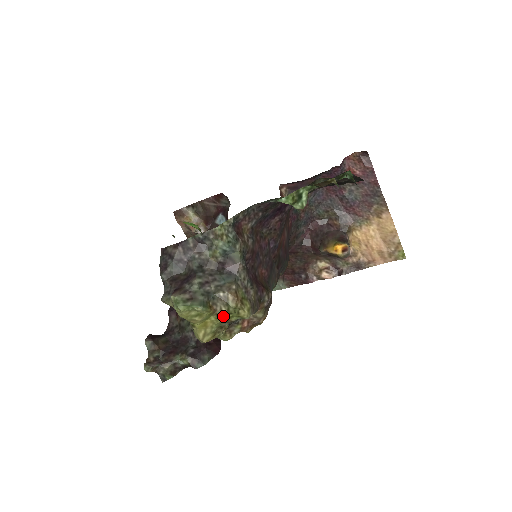
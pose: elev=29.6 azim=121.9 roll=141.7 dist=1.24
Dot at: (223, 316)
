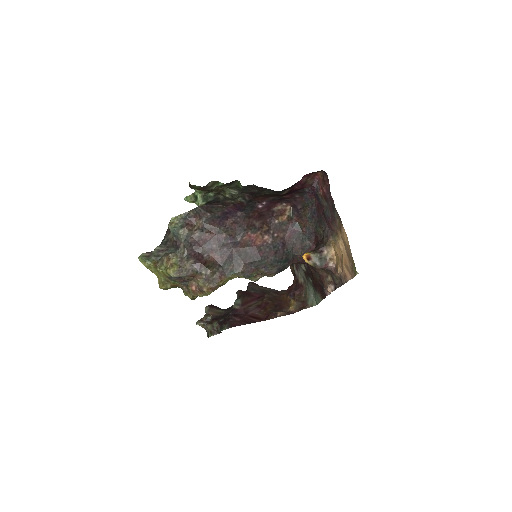
Dot at: (158, 270)
